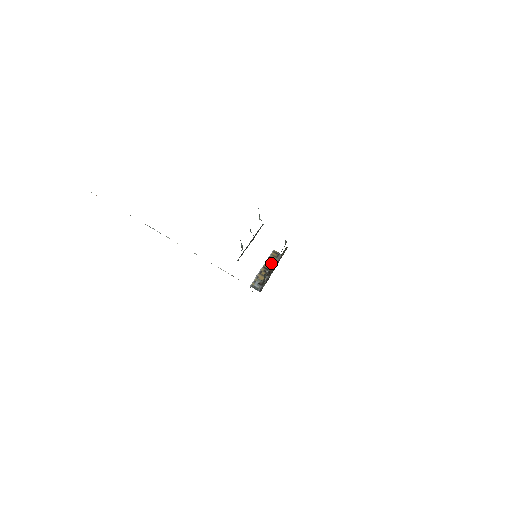
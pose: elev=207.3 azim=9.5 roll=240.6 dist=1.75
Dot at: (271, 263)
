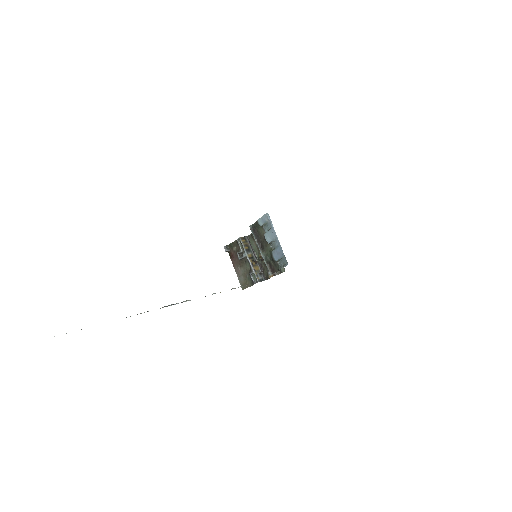
Dot at: (249, 250)
